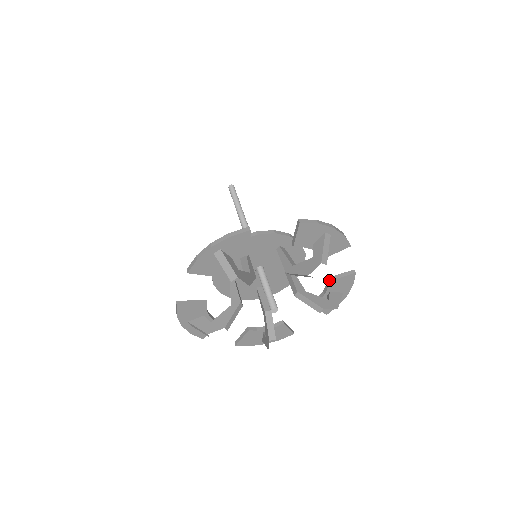
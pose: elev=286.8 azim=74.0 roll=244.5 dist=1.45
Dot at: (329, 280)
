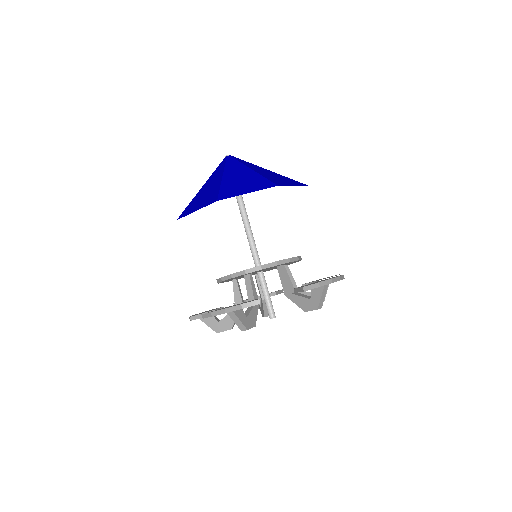
Dot at: occluded
